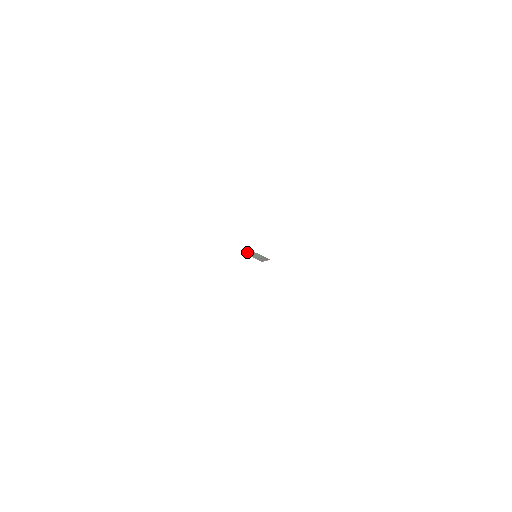
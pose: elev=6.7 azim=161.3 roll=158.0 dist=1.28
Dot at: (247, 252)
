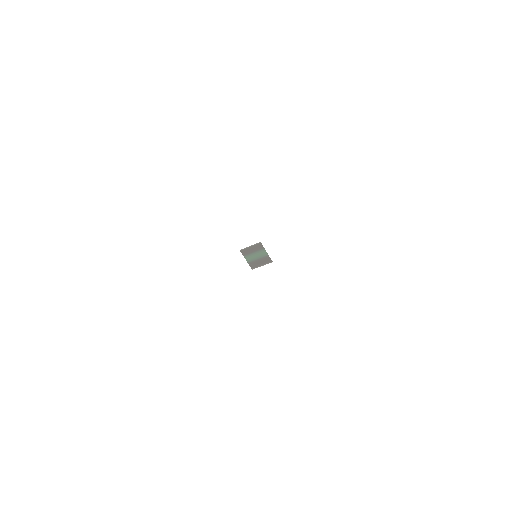
Dot at: (249, 248)
